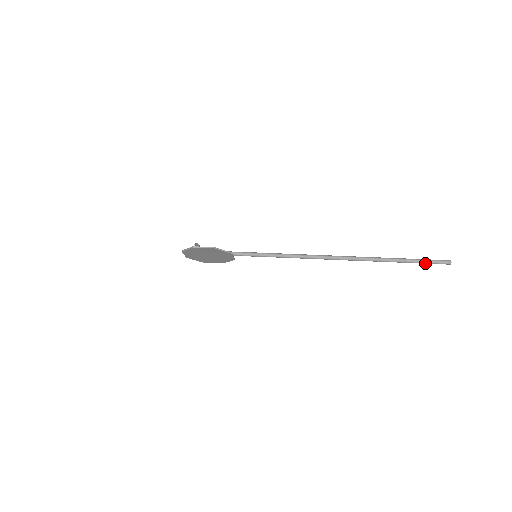
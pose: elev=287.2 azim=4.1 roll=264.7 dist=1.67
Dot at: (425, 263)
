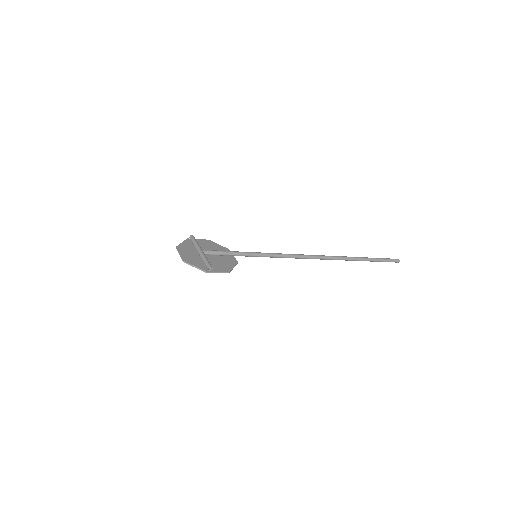
Dot at: occluded
